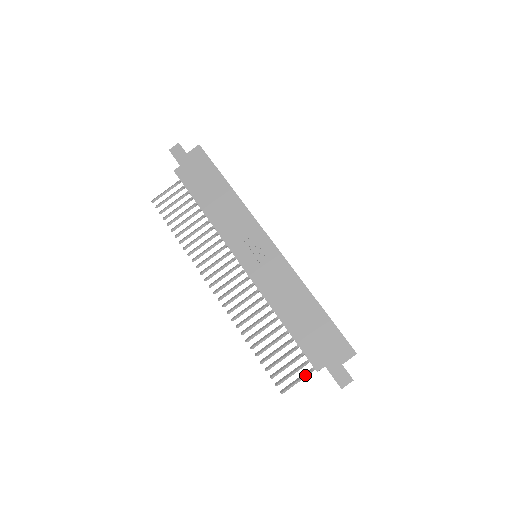
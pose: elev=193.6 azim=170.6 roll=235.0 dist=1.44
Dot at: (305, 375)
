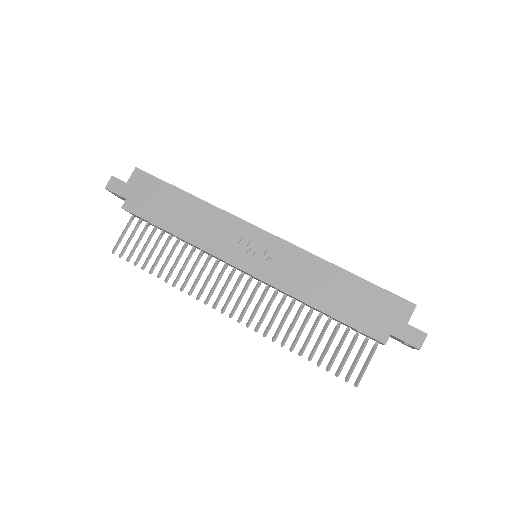
Dot at: (371, 355)
